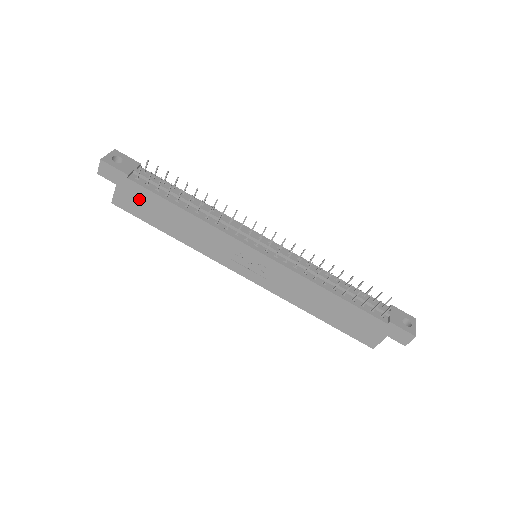
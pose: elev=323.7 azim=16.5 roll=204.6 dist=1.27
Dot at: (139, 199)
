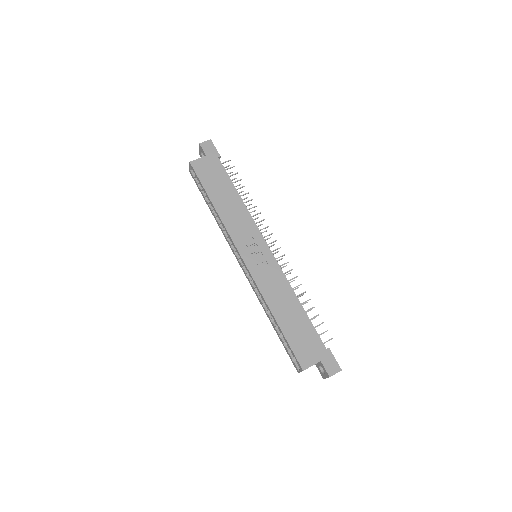
Dot at: (213, 171)
